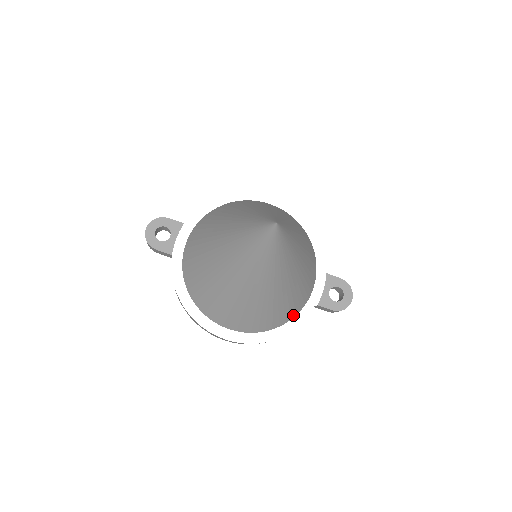
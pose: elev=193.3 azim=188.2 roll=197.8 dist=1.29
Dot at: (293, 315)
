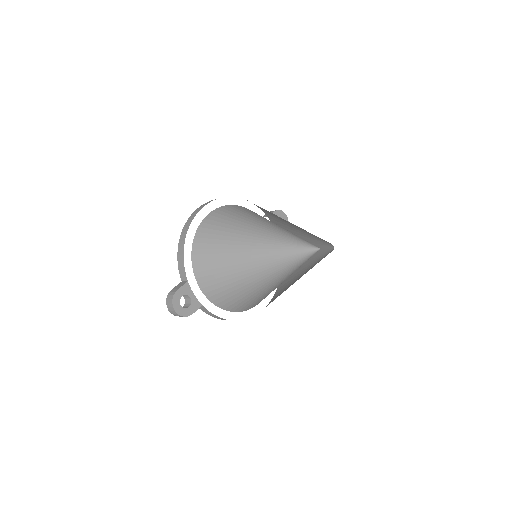
Dot at: occluded
